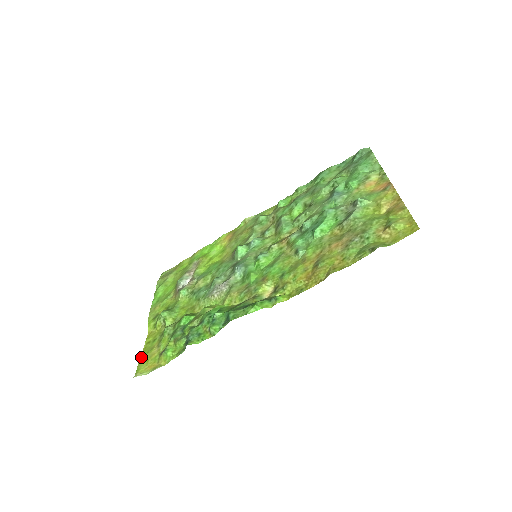
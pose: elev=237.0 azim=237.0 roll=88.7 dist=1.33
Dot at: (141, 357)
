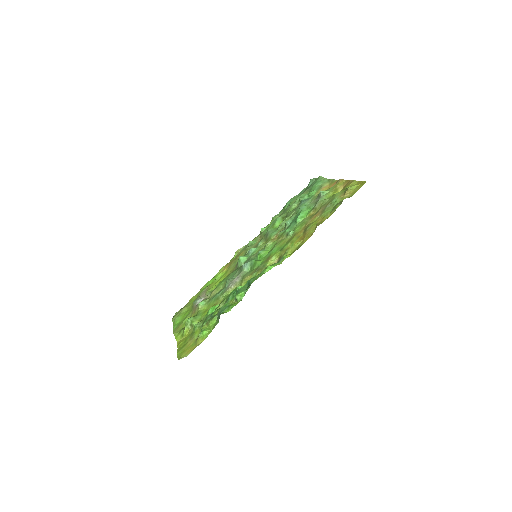
Dot at: (178, 352)
